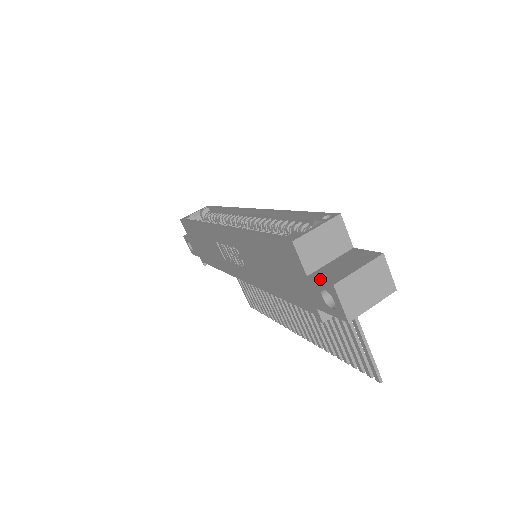
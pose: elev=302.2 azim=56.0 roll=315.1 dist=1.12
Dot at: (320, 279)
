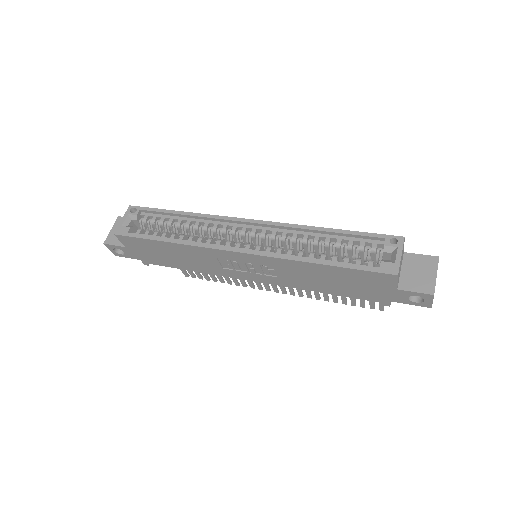
Dot at: (415, 291)
